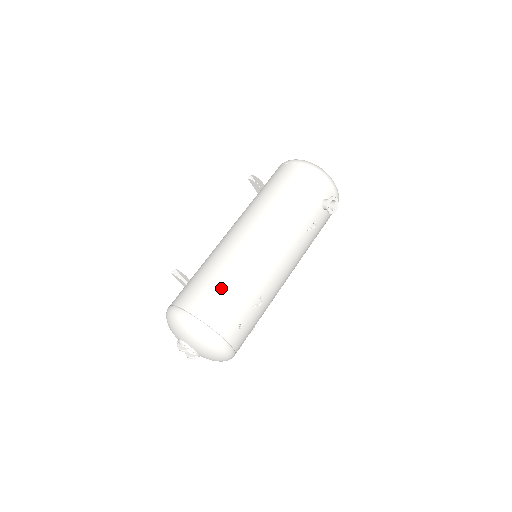
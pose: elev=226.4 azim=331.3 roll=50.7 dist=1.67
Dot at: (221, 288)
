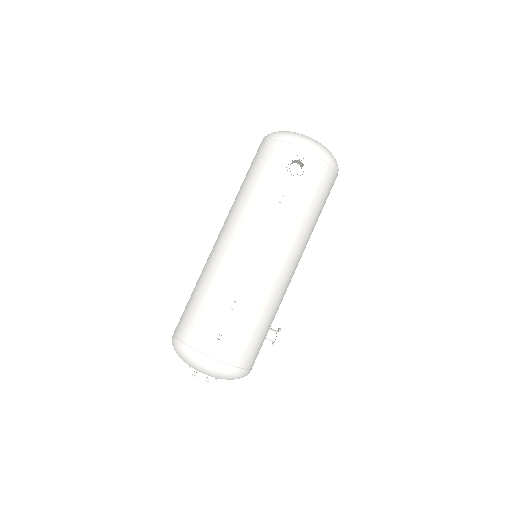
Dot at: (195, 302)
